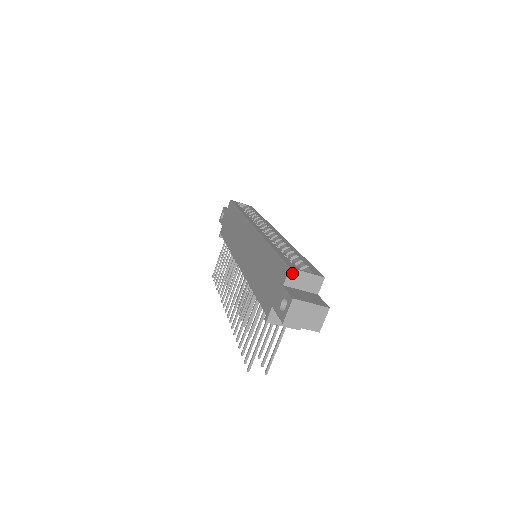
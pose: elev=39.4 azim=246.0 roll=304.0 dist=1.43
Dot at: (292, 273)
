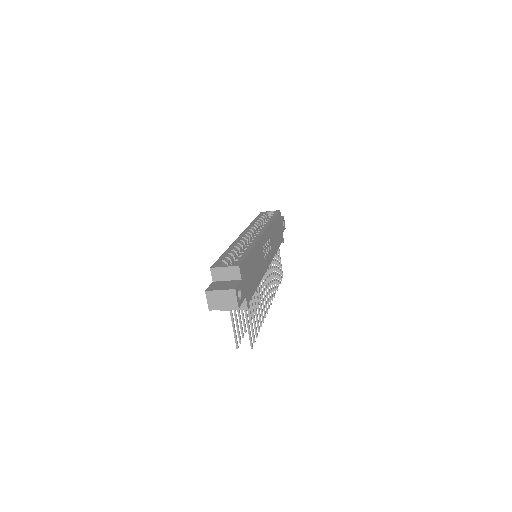
Dot at: (214, 271)
